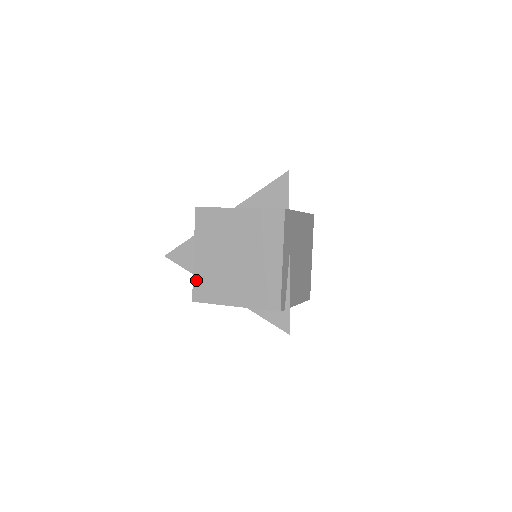
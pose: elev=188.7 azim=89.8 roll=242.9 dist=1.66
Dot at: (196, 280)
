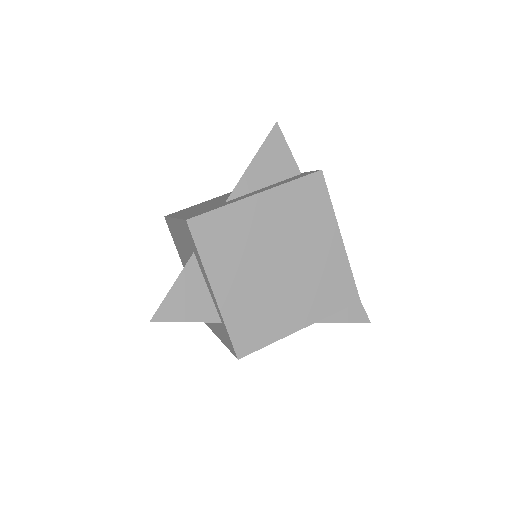
Dot at: (232, 326)
